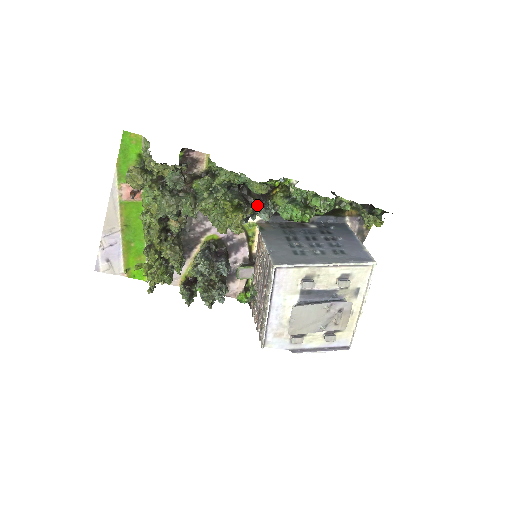
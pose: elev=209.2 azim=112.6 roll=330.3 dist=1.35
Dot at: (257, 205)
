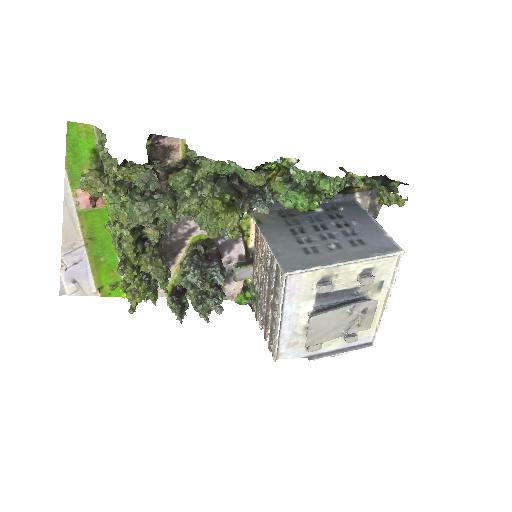
Dot at: (253, 197)
